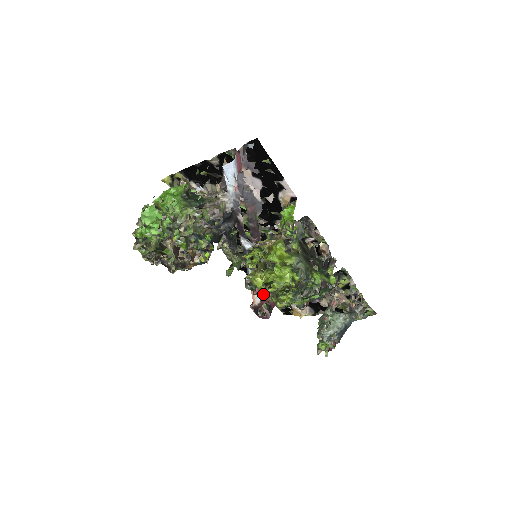
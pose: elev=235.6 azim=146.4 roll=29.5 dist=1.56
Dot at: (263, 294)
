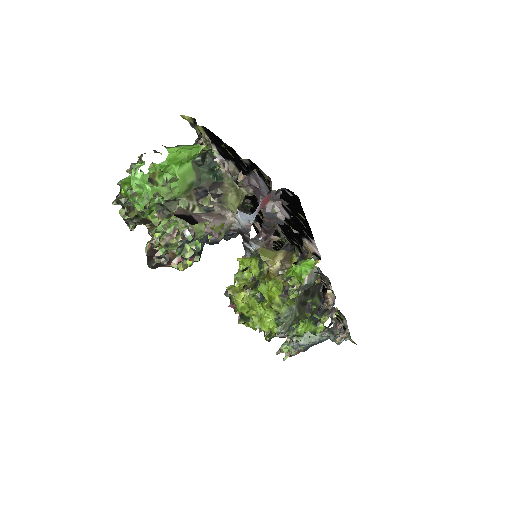
Dot at: occluded
